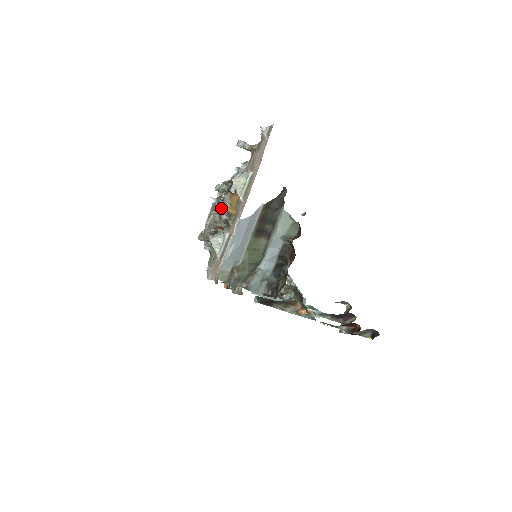
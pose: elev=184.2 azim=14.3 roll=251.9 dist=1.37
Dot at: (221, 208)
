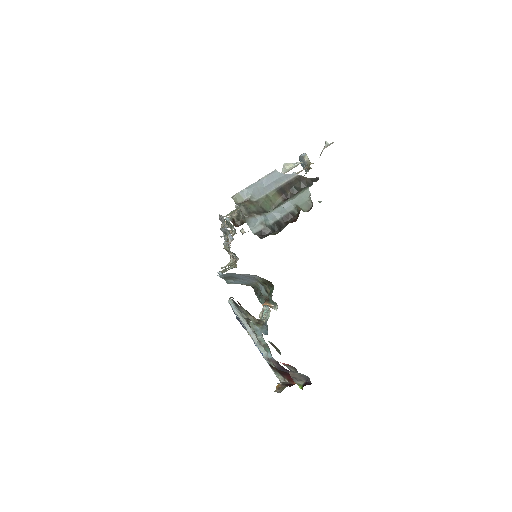
Dot at: occluded
